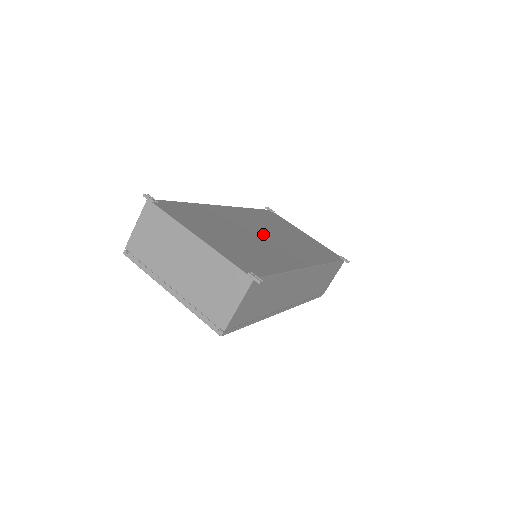
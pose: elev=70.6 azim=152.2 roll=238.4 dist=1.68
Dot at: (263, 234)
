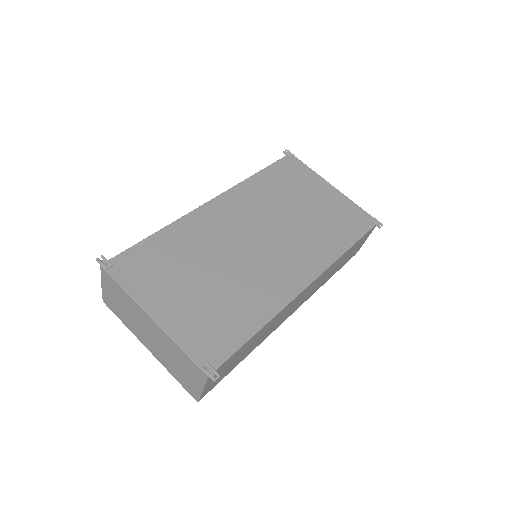
Dot at: (256, 240)
